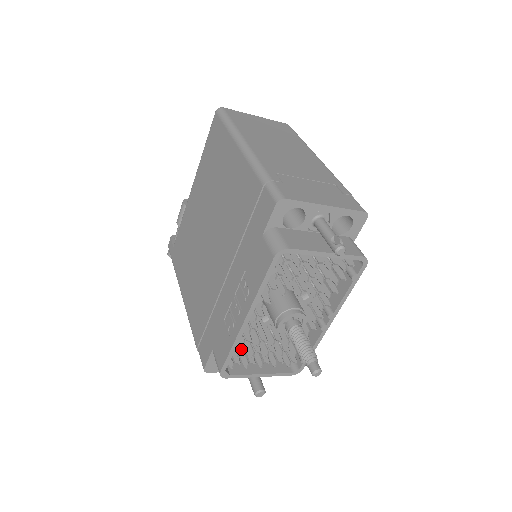
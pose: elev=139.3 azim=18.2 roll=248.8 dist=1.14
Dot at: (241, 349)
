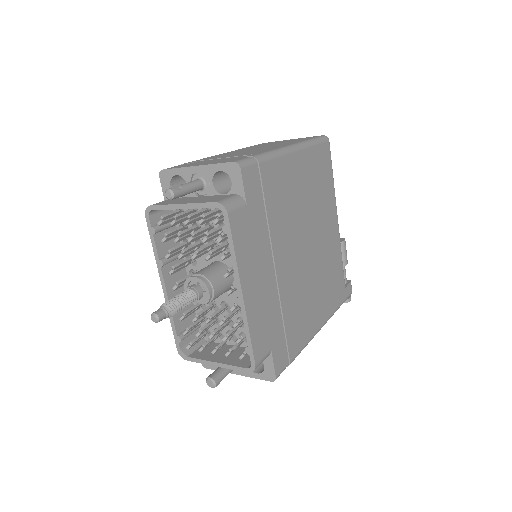
Dot at: (188, 327)
